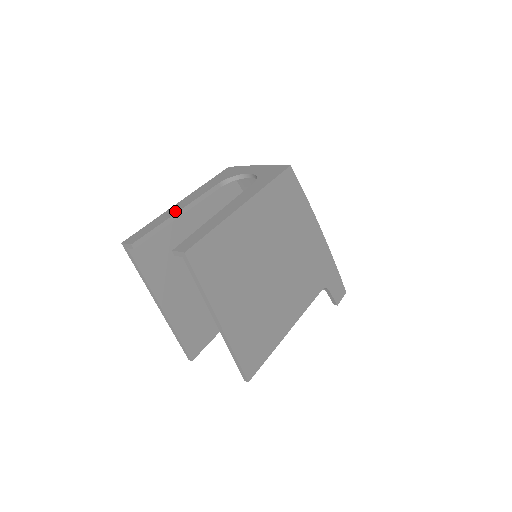
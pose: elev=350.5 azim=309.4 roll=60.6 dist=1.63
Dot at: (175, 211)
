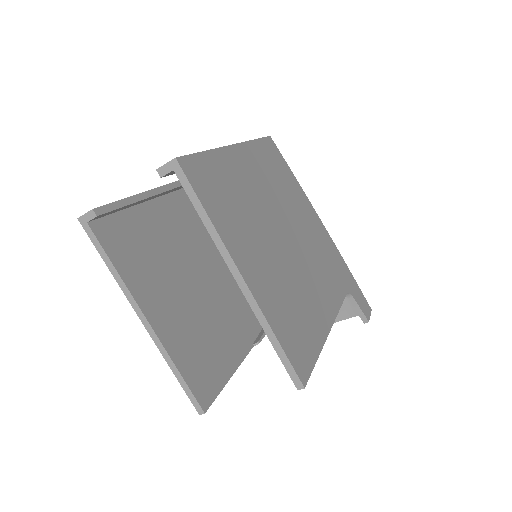
Dot at: (145, 192)
